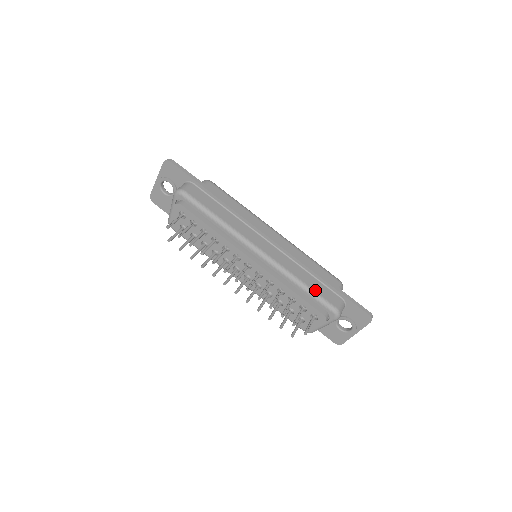
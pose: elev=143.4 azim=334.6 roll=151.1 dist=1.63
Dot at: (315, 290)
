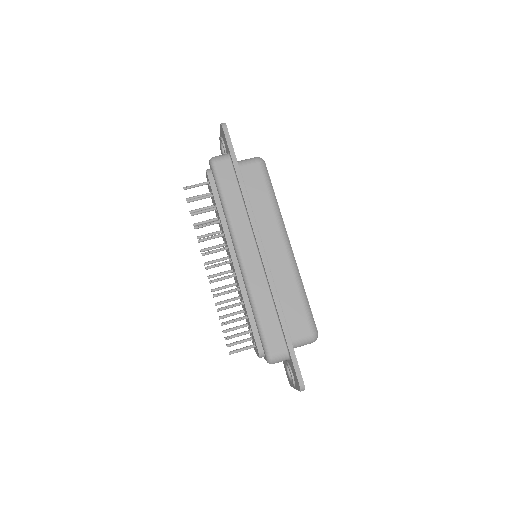
Dot at: (263, 324)
